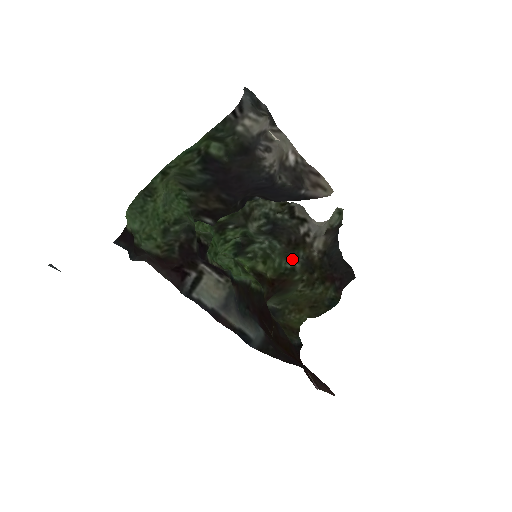
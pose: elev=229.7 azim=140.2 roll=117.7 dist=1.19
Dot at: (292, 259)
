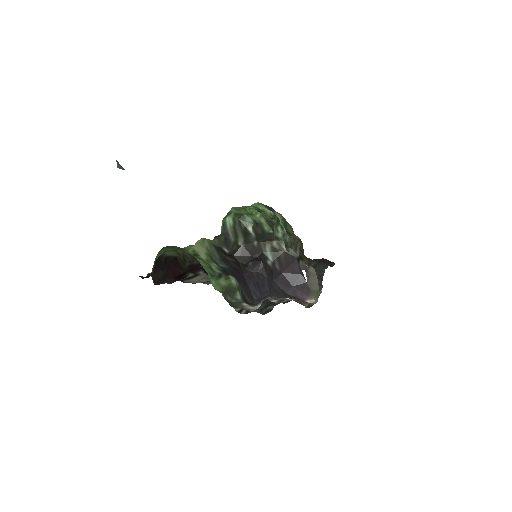
Dot at: occluded
